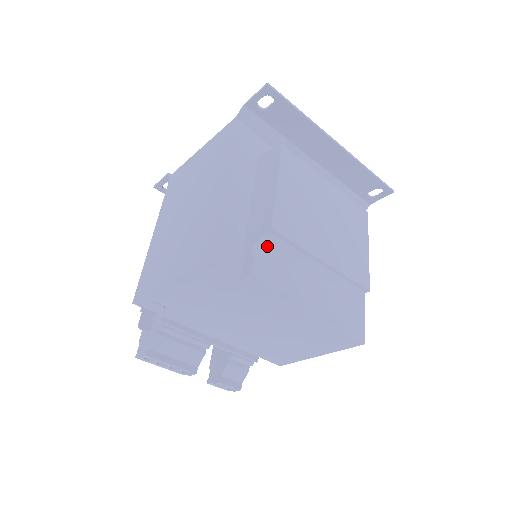
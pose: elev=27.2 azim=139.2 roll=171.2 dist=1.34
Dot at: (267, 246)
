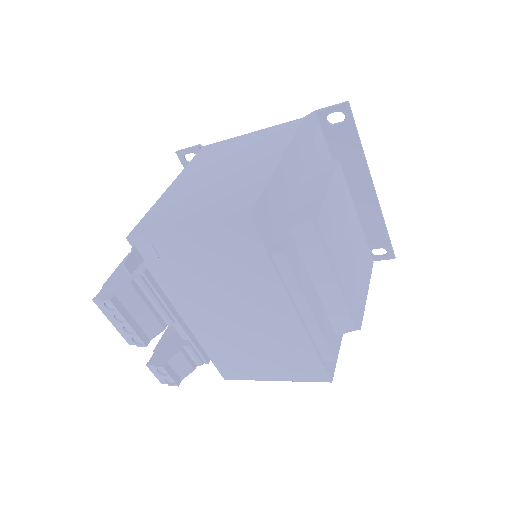
Dot at: (301, 236)
